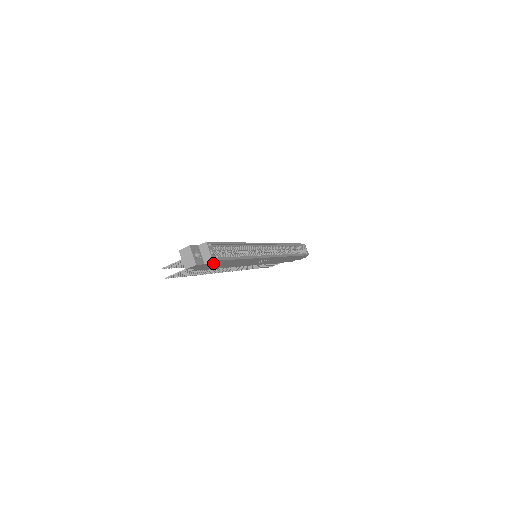
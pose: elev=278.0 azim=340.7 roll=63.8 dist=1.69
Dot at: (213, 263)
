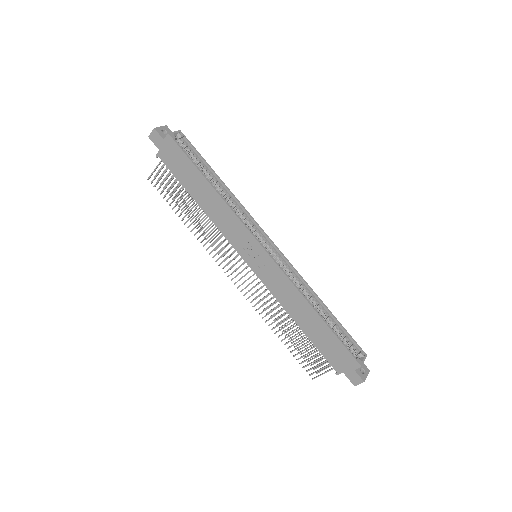
Dot at: (174, 151)
